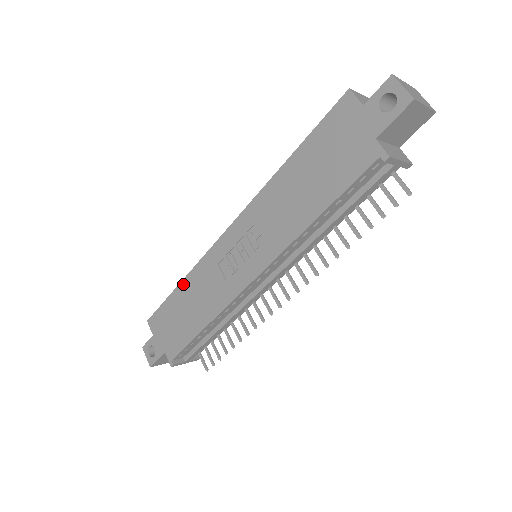
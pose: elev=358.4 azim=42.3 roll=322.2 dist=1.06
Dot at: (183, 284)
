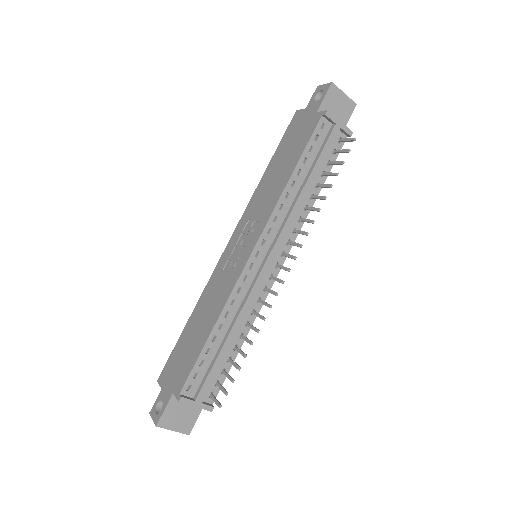
Dot at: (193, 314)
